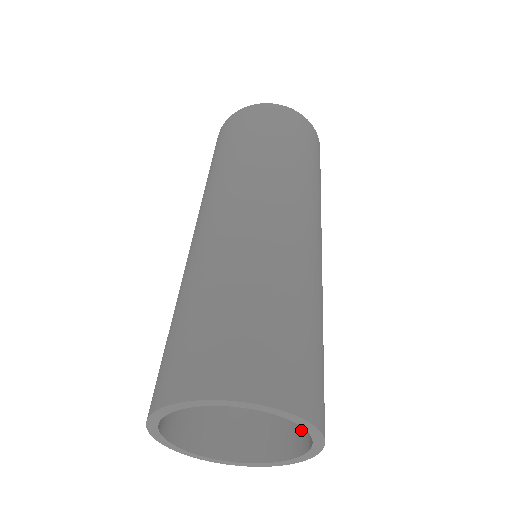
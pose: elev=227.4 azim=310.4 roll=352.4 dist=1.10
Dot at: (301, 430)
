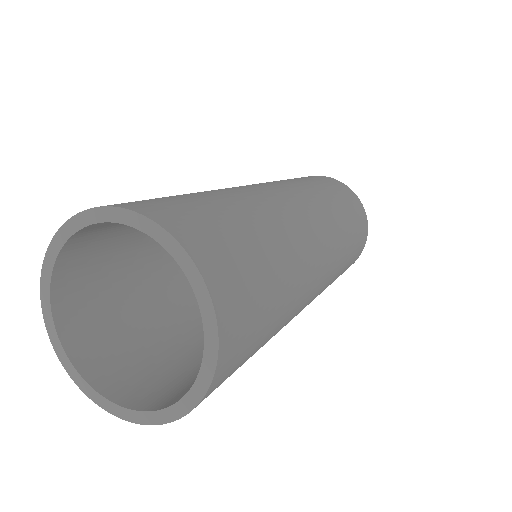
Dot at: occluded
